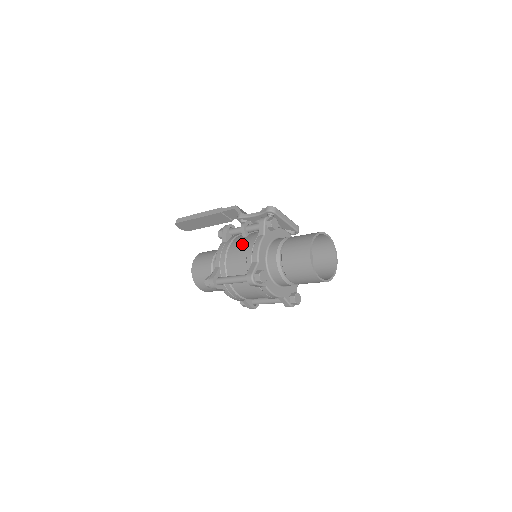
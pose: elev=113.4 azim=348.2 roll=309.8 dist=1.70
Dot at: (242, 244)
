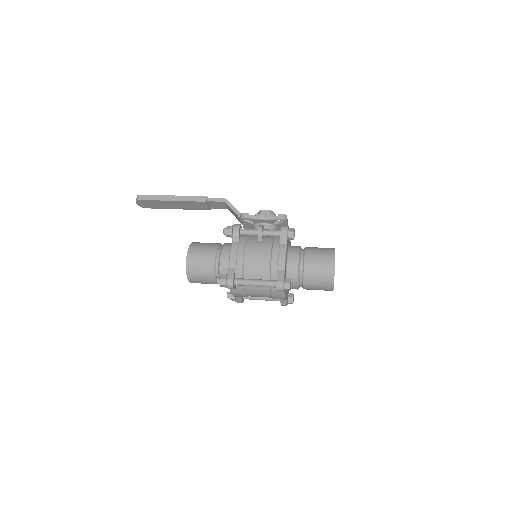
Dot at: (262, 249)
